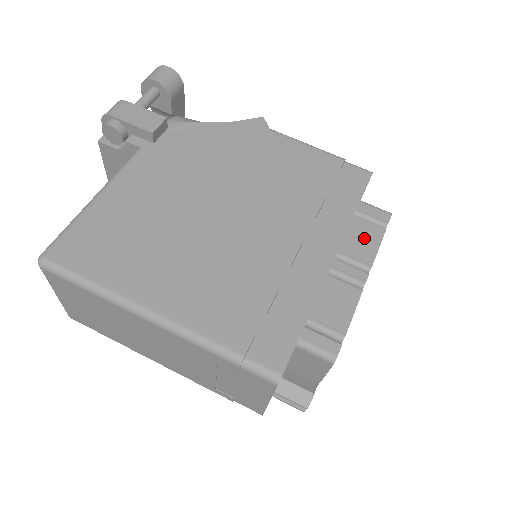
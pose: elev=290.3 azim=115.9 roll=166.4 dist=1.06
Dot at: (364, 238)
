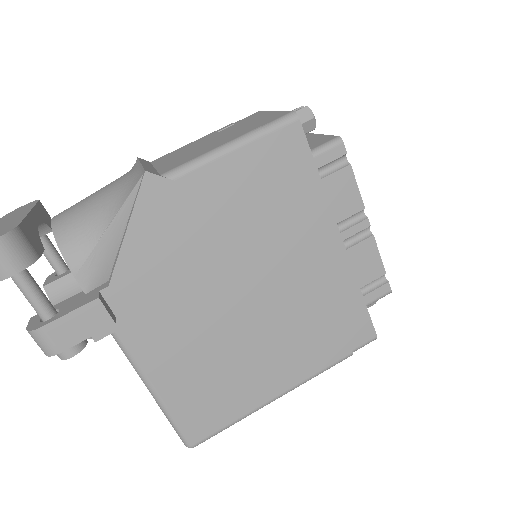
Dot at: (342, 192)
